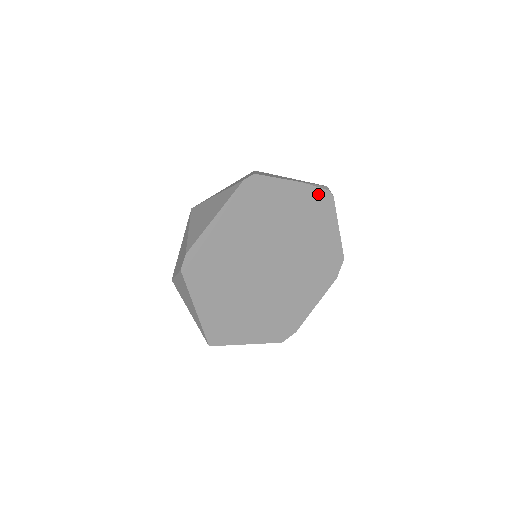
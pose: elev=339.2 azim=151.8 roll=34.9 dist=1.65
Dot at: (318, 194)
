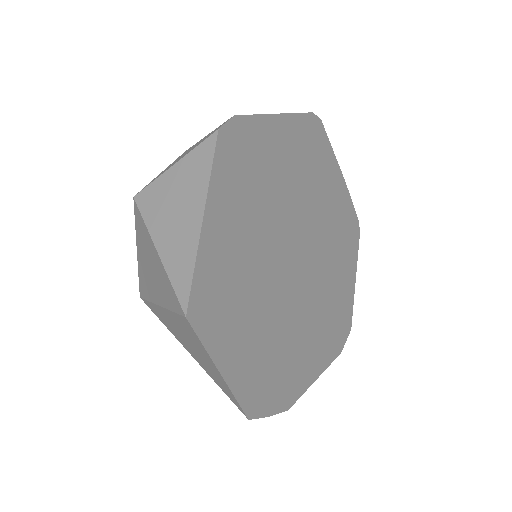
Dot at: (352, 214)
